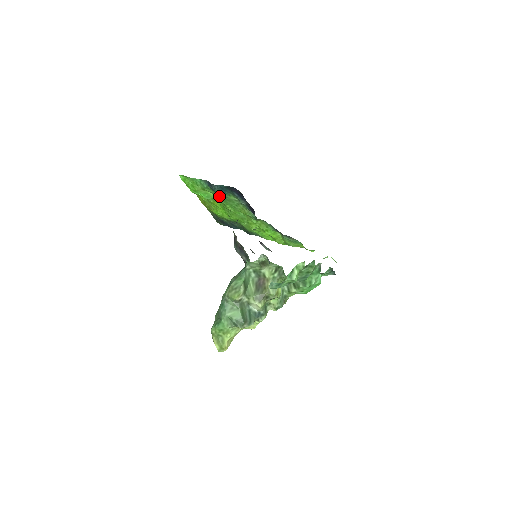
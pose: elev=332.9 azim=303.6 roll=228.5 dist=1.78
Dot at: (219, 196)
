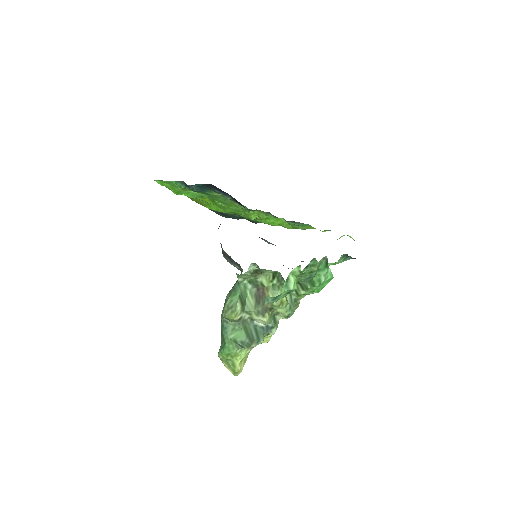
Dot at: occluded
